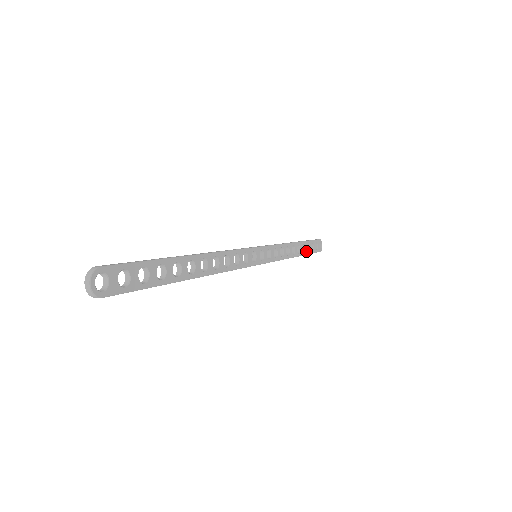
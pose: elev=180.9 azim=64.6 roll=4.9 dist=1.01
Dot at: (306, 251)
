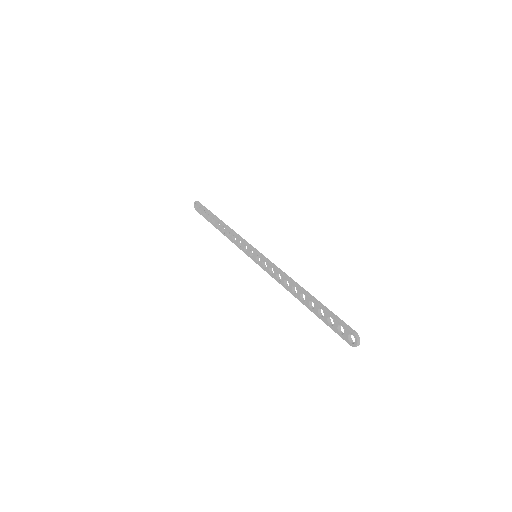
Dot at: (213, 221)
